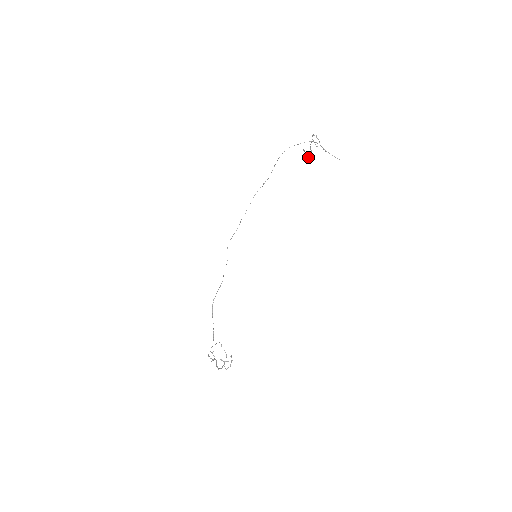
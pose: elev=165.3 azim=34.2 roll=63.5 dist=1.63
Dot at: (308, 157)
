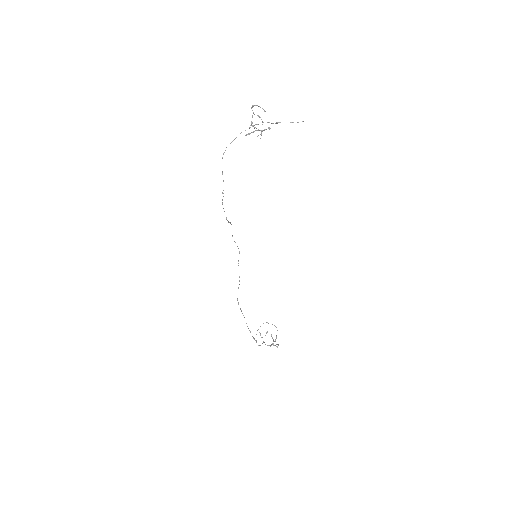
Dot at: (262, 130)
